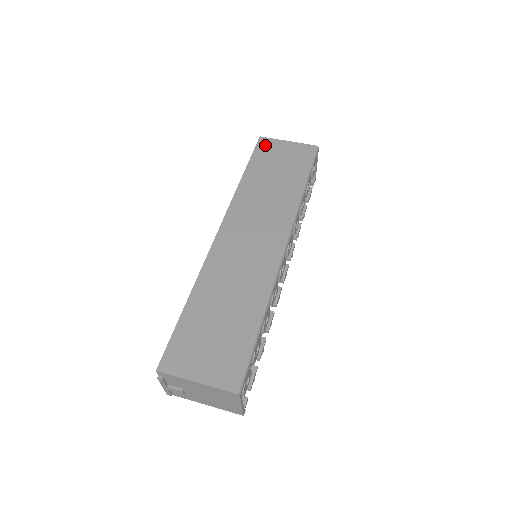
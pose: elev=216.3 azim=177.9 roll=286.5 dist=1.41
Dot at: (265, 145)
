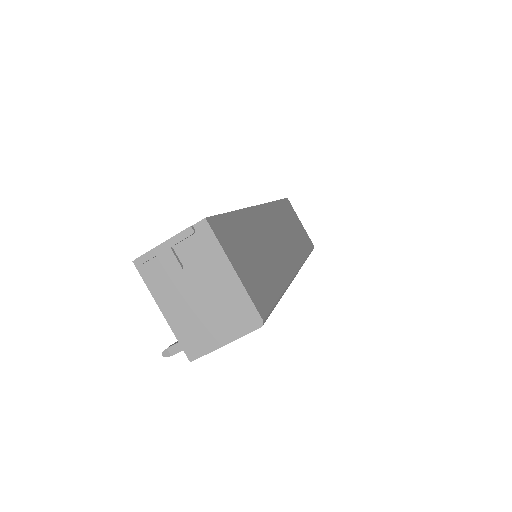
Dot at: (290, 206)
